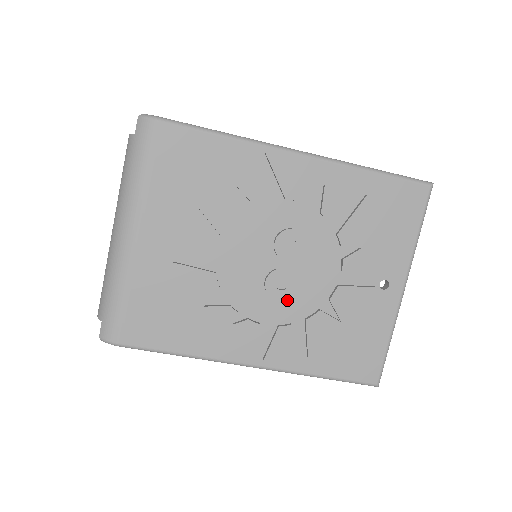
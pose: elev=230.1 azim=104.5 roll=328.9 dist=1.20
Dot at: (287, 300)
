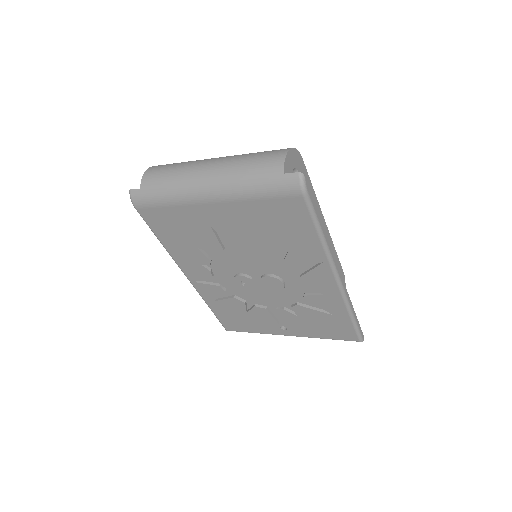
Dot at: occluded
